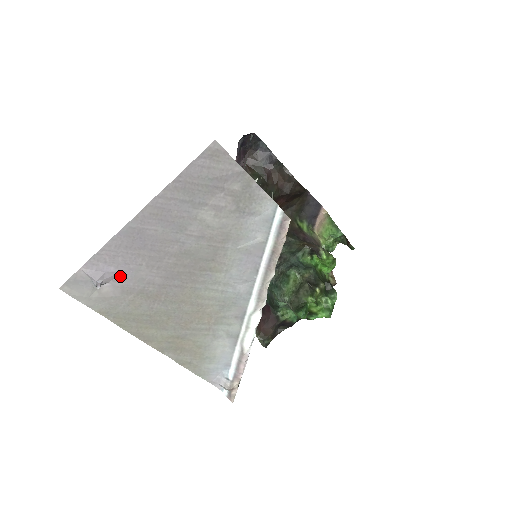
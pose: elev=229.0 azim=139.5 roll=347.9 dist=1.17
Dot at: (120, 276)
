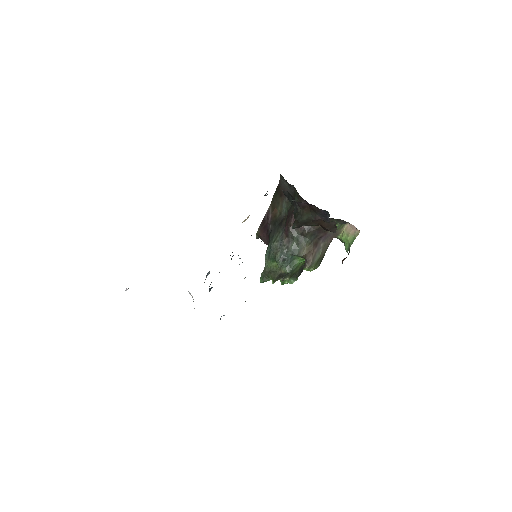
Dot at: occluded
